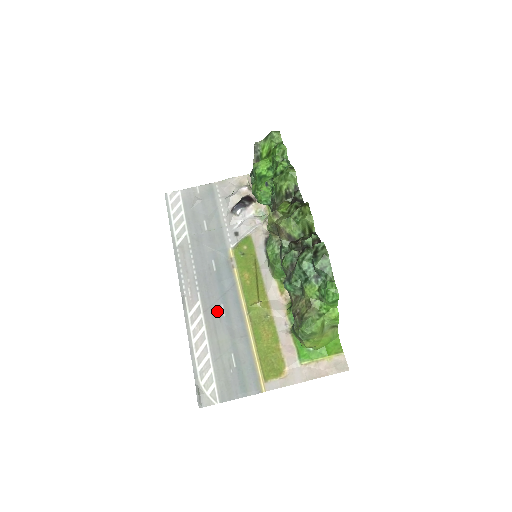
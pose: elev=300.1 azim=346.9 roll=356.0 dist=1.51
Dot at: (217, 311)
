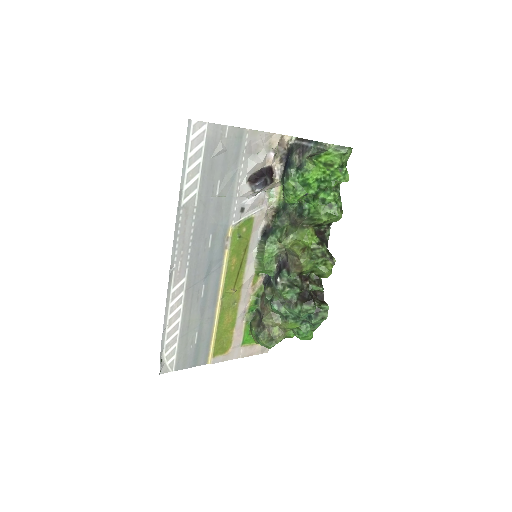
Dot at: (198, 291)
